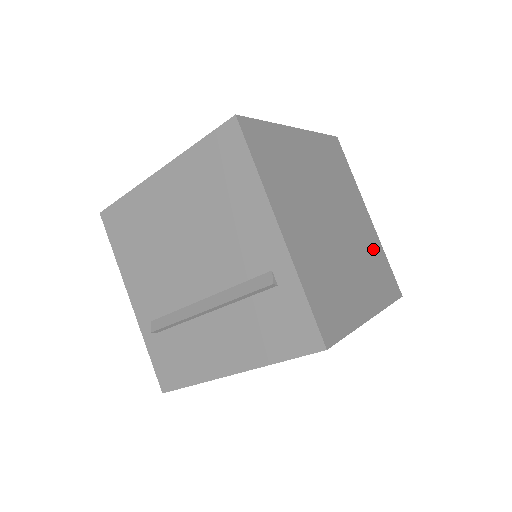
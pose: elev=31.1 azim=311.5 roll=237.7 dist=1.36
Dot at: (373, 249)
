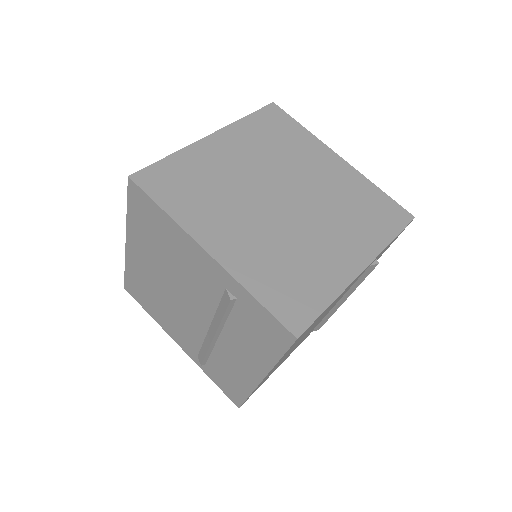
Dot at: (354, 192)
